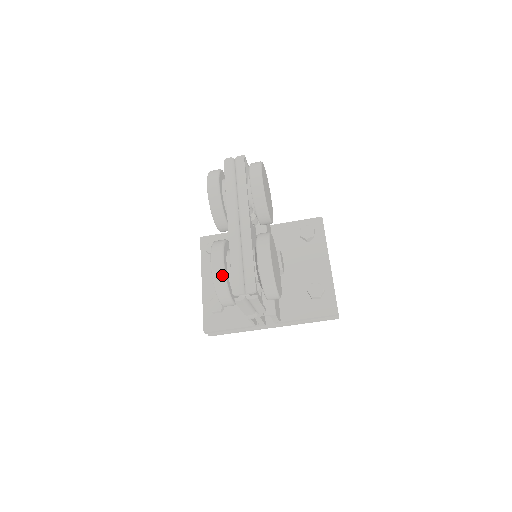
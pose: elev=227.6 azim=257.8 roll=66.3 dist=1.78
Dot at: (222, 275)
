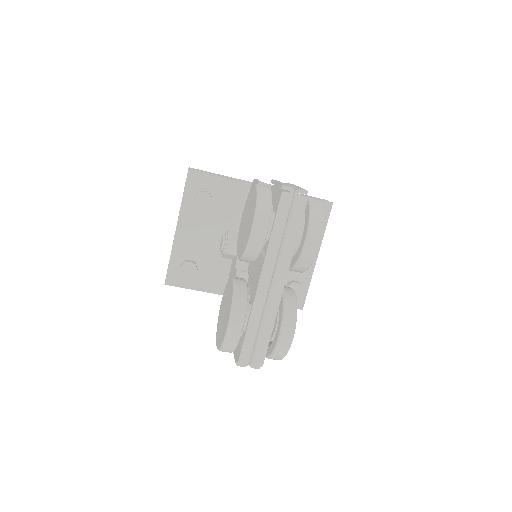
Dot at: (235, 344)
